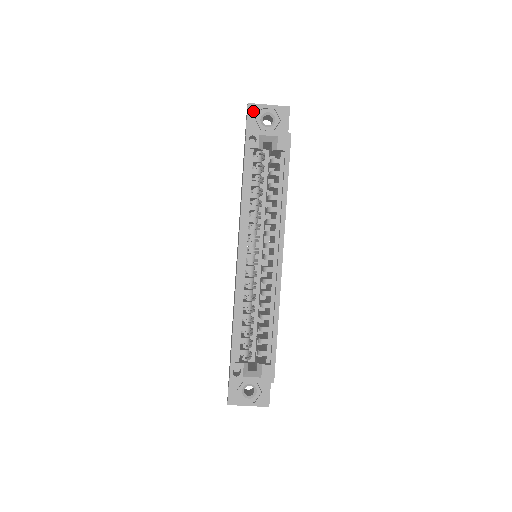
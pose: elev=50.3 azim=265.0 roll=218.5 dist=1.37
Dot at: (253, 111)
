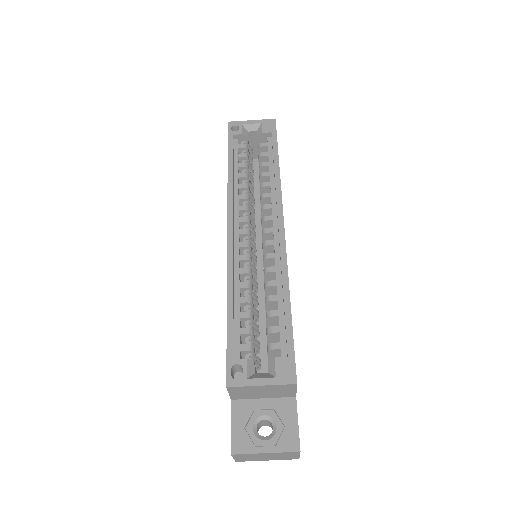
Dot at: occluded
